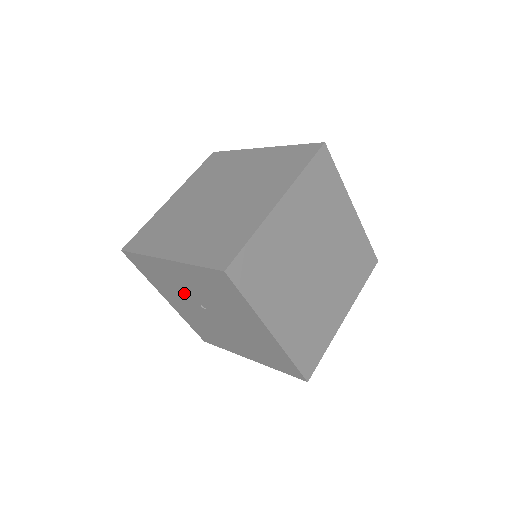
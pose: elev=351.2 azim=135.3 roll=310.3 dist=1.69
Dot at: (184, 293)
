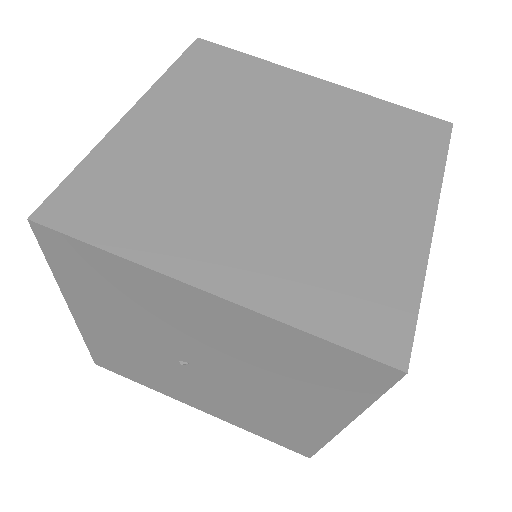
Dot at: (157, 361)
